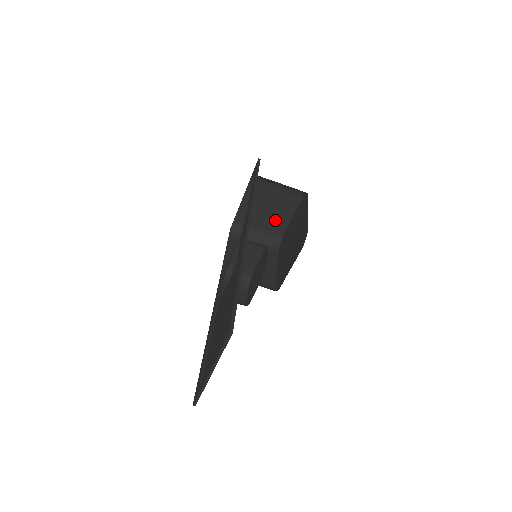
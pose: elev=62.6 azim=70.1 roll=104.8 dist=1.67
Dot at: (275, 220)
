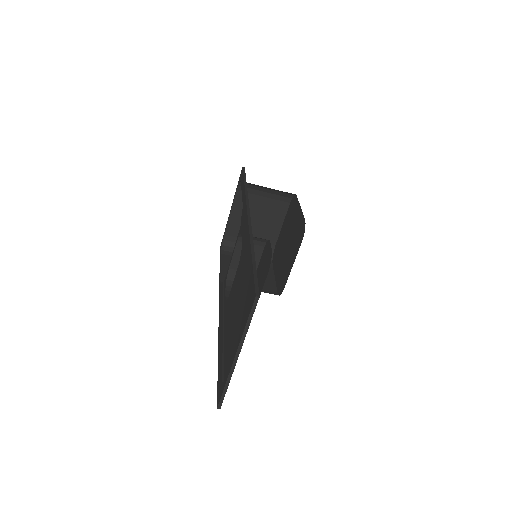
Dot at: (265, 230)
